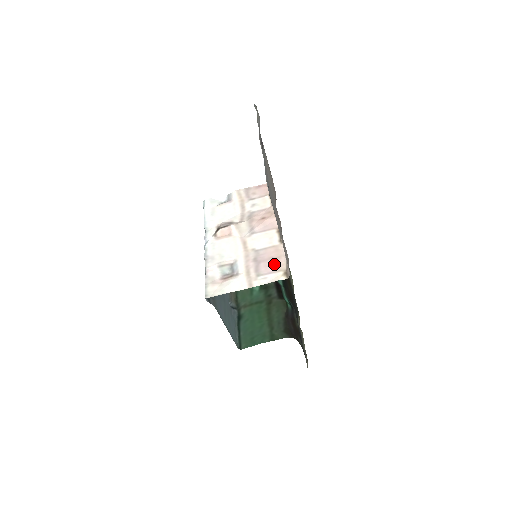
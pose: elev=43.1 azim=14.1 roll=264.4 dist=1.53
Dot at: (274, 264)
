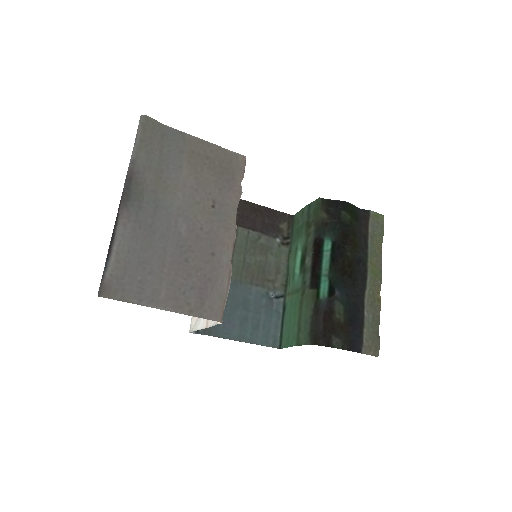
Dot at: occluded
